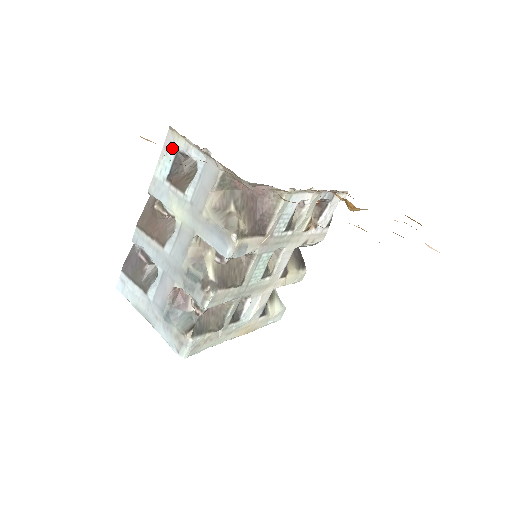
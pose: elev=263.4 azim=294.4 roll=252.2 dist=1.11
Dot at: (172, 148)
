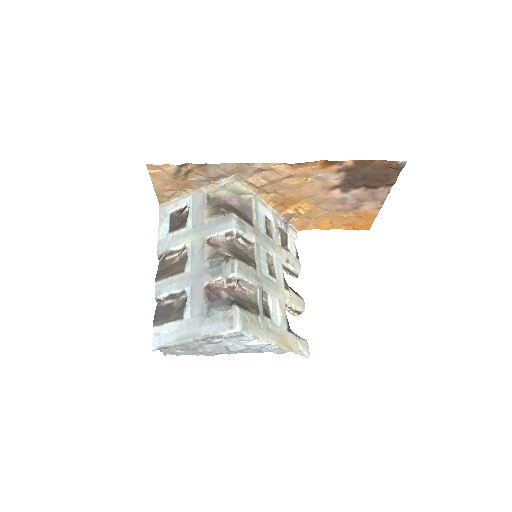
Dot at: (166, 215)
